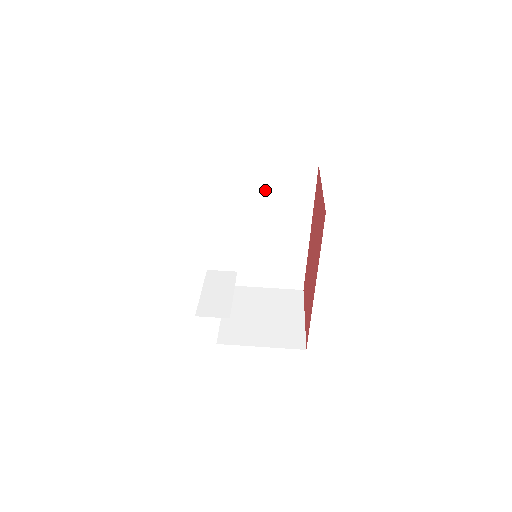
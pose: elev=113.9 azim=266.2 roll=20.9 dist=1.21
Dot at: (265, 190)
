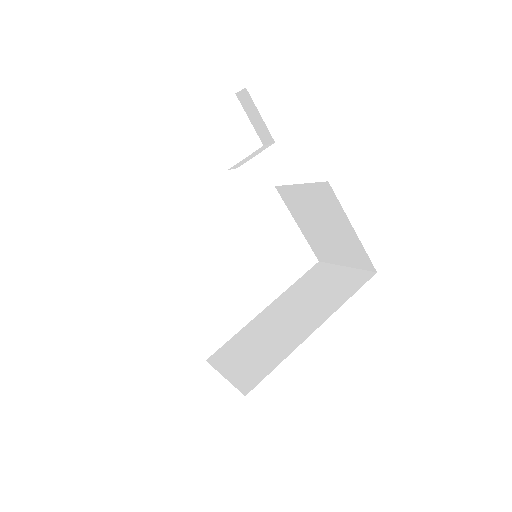
Dot at: (321, 285)
